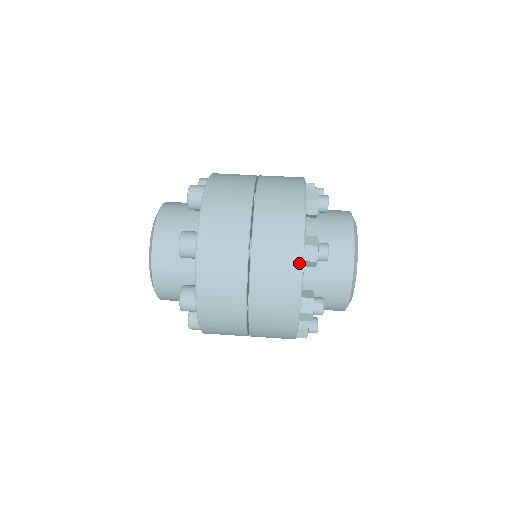
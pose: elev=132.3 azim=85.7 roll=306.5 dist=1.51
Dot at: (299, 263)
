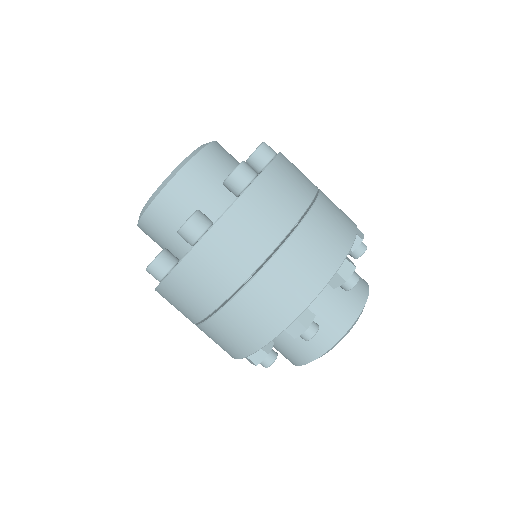
Dot at: (278, 330)
